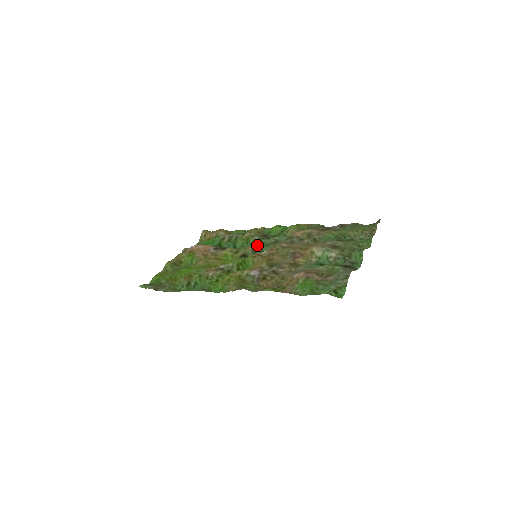
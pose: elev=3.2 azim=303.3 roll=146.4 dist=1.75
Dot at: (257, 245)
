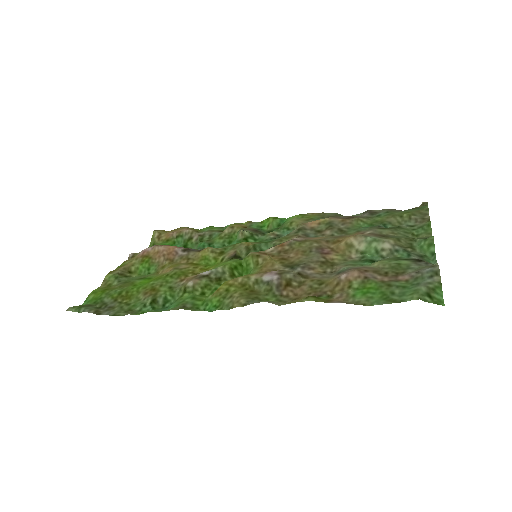
Dot at: (252, 242)
